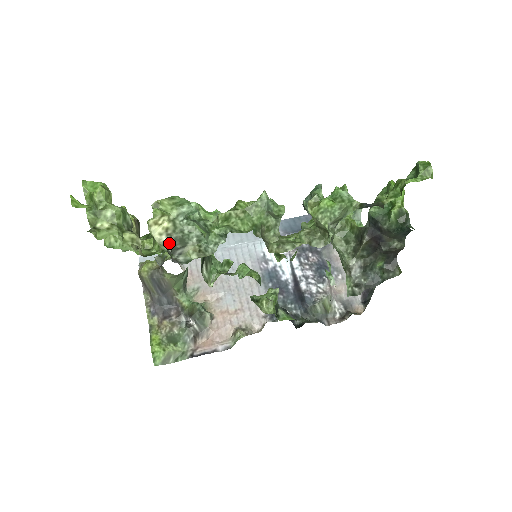
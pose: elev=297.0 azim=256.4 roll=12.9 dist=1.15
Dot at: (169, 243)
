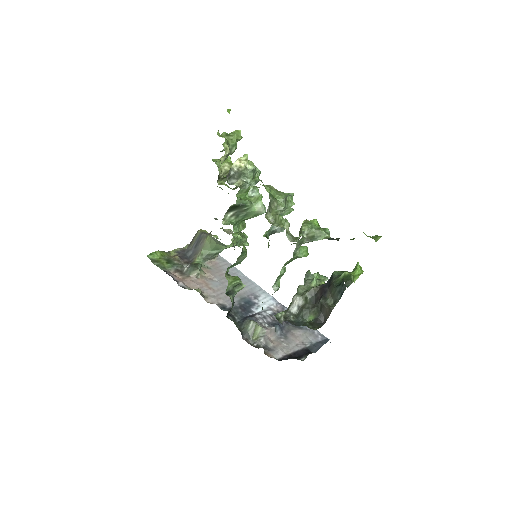
Dot at: (234, 172)
